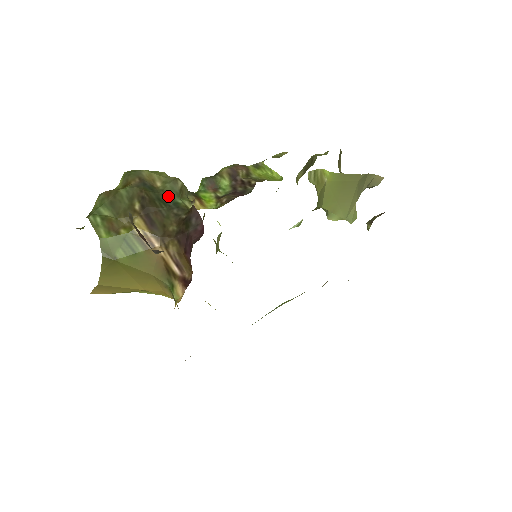
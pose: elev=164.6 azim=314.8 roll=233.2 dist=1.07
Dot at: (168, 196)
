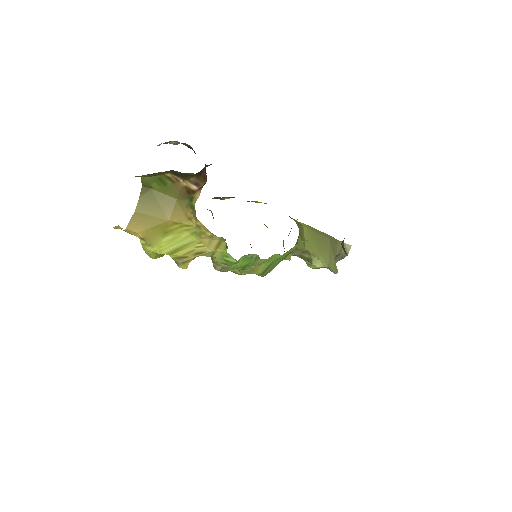
Dot at: (188, 174)
